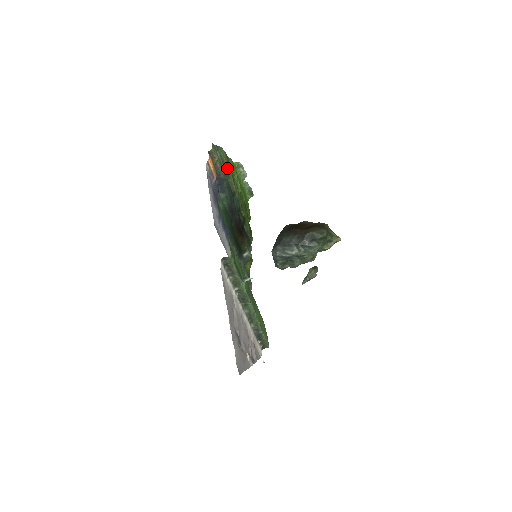
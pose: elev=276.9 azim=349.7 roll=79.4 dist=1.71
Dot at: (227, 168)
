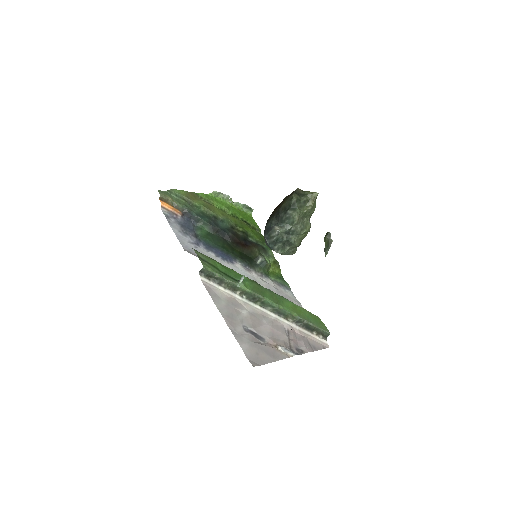
Dot at: (192, 202)
